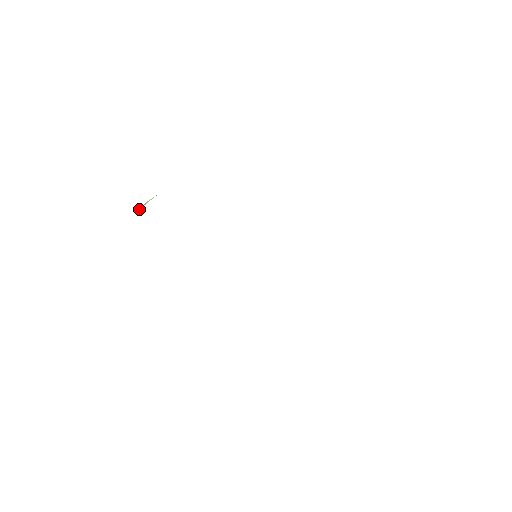
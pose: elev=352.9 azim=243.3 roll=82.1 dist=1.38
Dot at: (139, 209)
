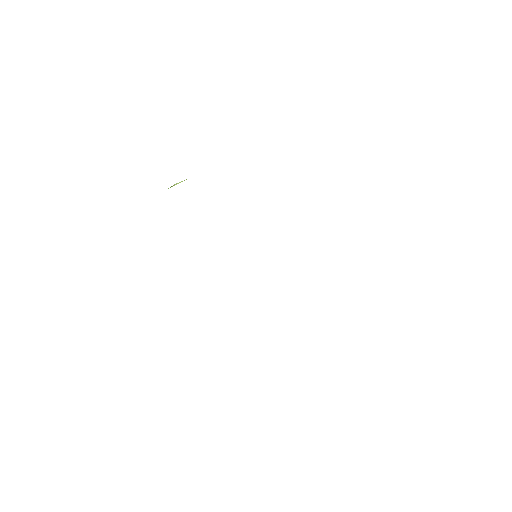
Dot at: (168, 188)
